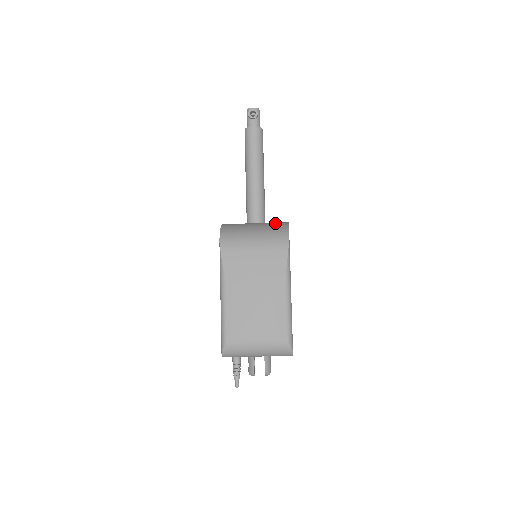
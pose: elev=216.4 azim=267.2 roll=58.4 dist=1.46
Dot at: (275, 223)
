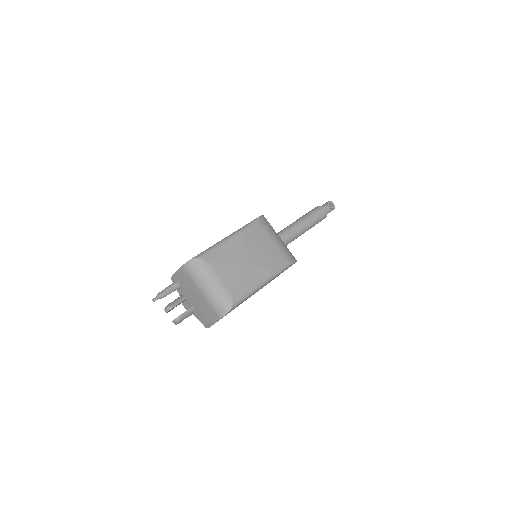
Dot at: occluded
